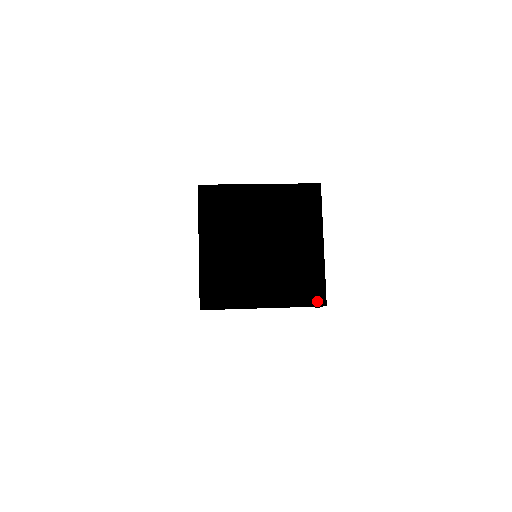
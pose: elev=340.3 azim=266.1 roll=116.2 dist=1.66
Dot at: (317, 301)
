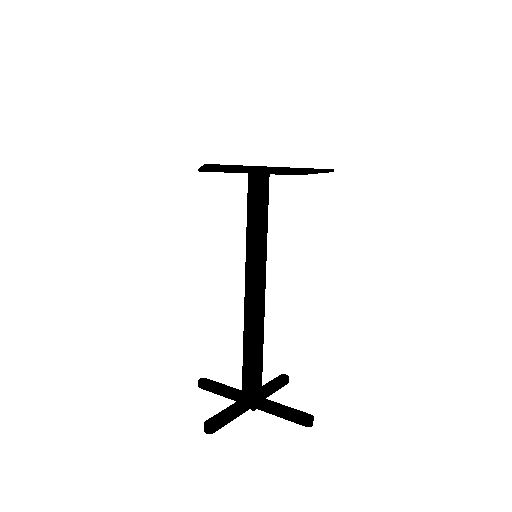
Dot at: (323, 169)
